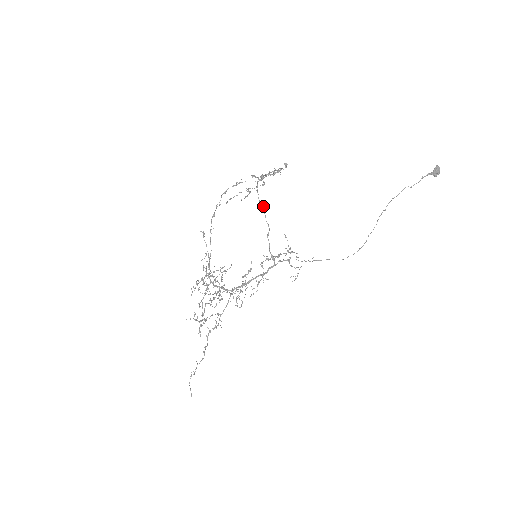
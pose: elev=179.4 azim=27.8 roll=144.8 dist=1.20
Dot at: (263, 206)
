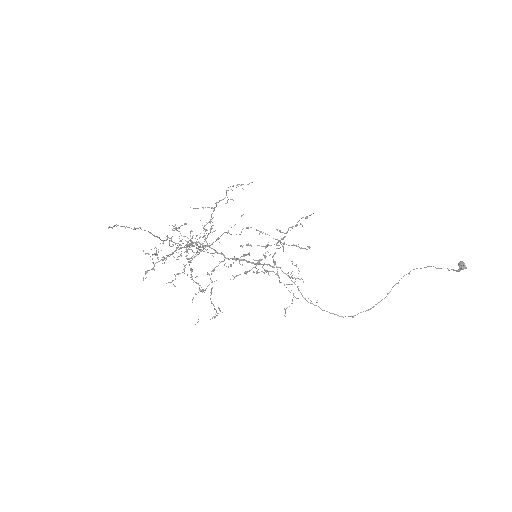
Dot at: (279, 245)
